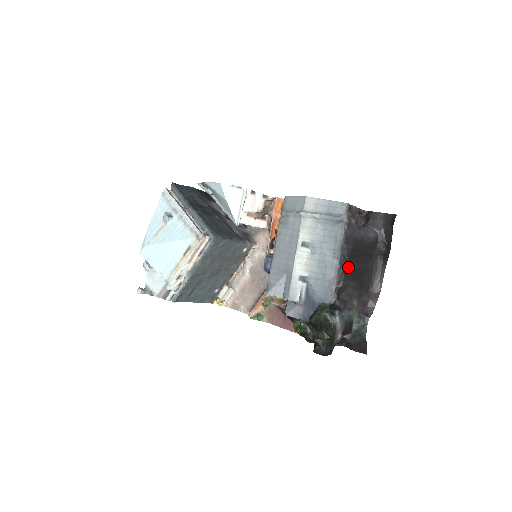
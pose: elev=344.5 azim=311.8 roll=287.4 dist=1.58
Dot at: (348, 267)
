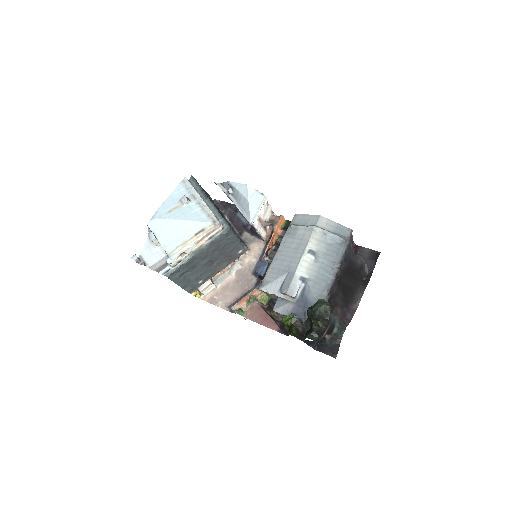
Dot at: (341, 279)
